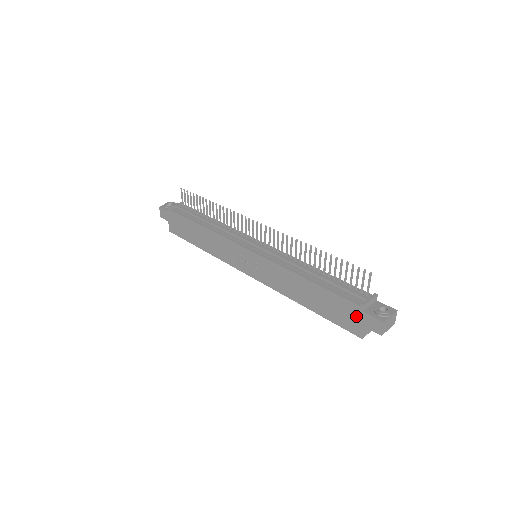
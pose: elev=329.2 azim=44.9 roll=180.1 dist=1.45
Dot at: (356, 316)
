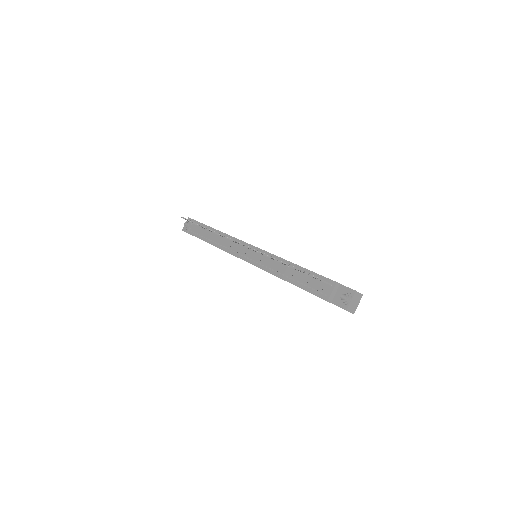
Dot at: occluded
